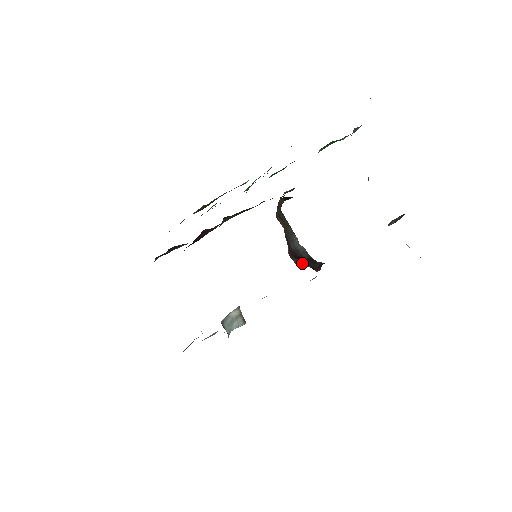
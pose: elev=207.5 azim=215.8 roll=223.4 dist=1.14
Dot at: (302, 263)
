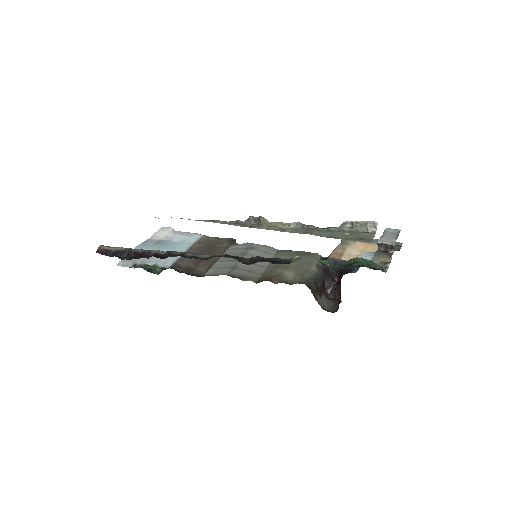
Dot at: (327, 284)
